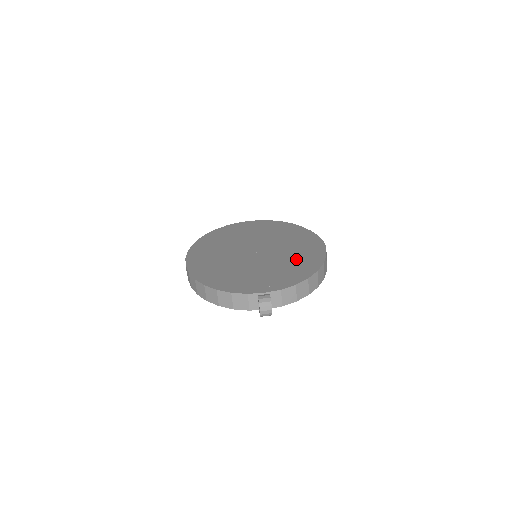
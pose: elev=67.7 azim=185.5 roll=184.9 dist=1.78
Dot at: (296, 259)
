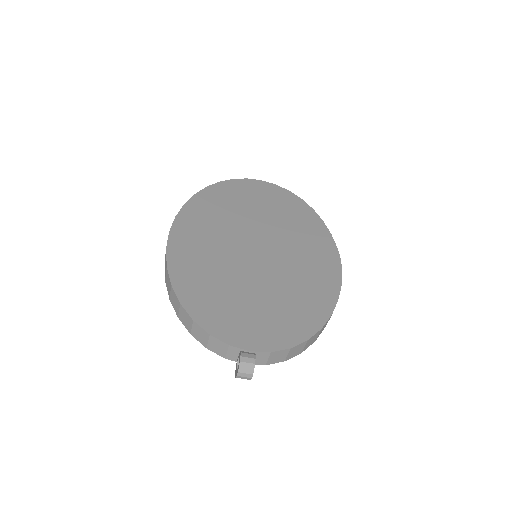
Dot at: (302, 291)
